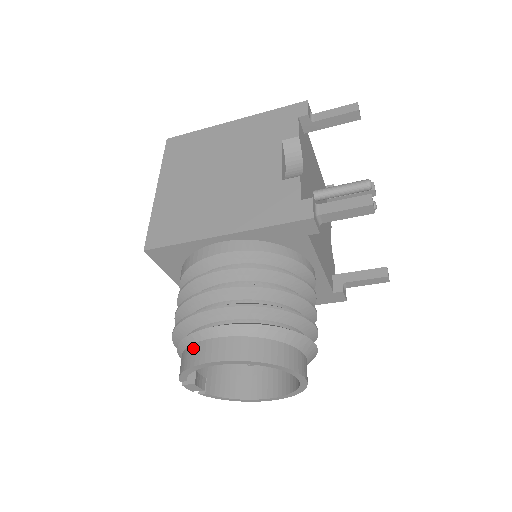
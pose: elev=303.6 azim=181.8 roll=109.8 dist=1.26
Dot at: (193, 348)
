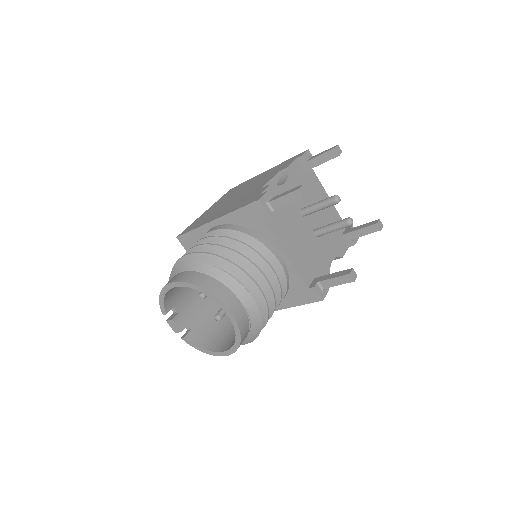
Dot at: occluded
